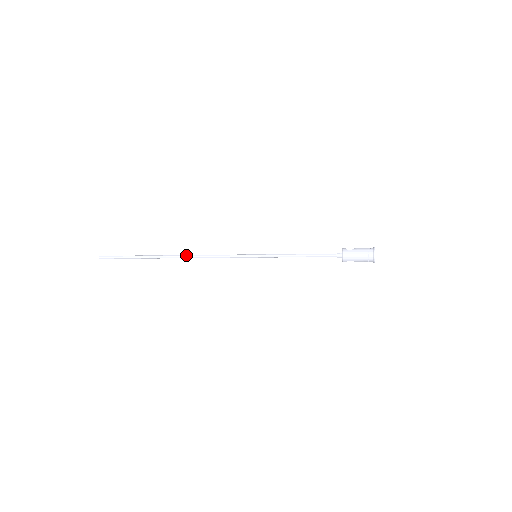
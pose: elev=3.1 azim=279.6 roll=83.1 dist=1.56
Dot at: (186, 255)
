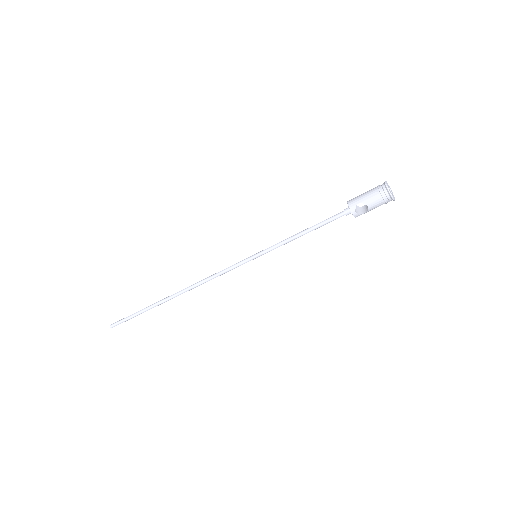
Dot at: (187, 287)
